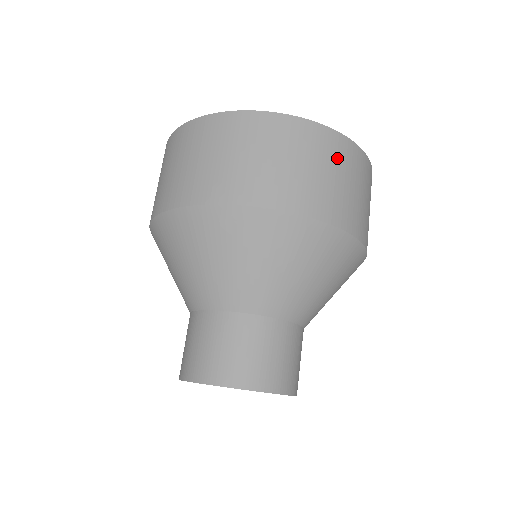
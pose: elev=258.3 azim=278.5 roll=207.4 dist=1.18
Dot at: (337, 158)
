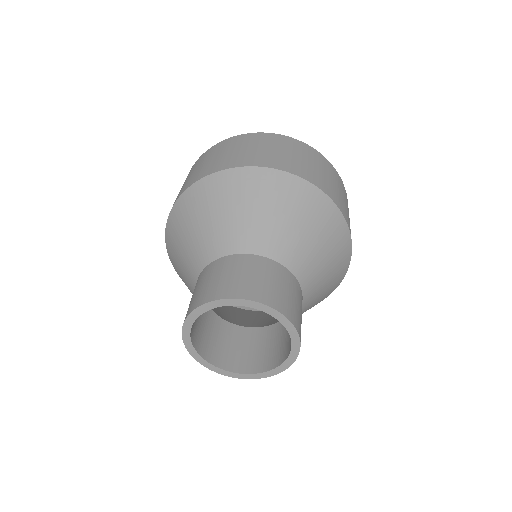
Dot at: (340, 185)
